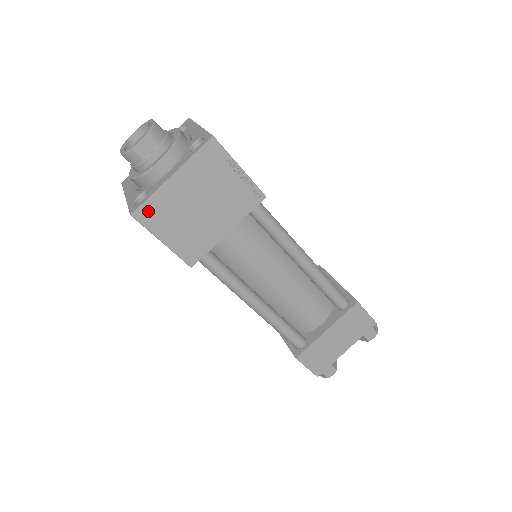
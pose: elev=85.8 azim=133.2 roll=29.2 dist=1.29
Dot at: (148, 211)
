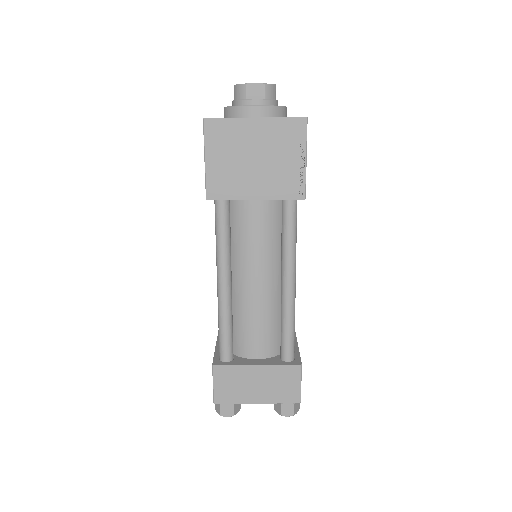
Dot at: (217, 127)
